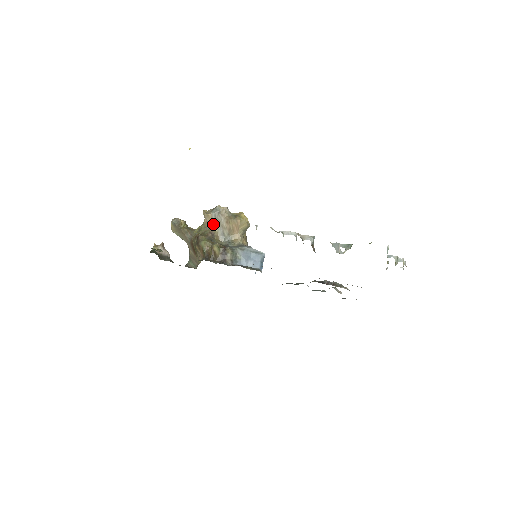
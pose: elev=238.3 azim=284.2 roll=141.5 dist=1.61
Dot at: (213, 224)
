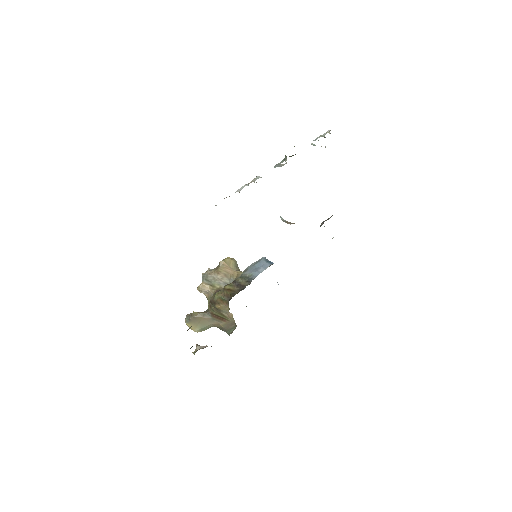
Dot at: (212, 286)
